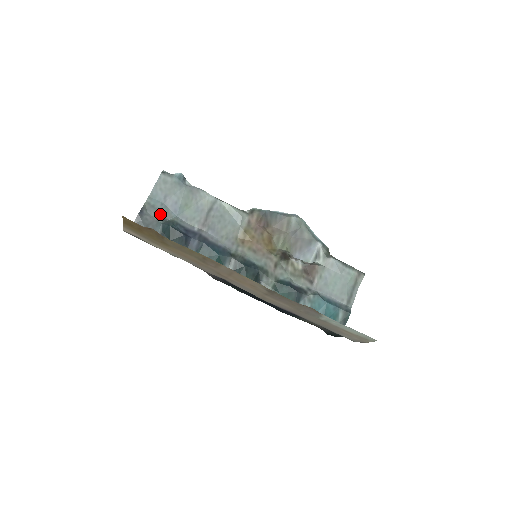
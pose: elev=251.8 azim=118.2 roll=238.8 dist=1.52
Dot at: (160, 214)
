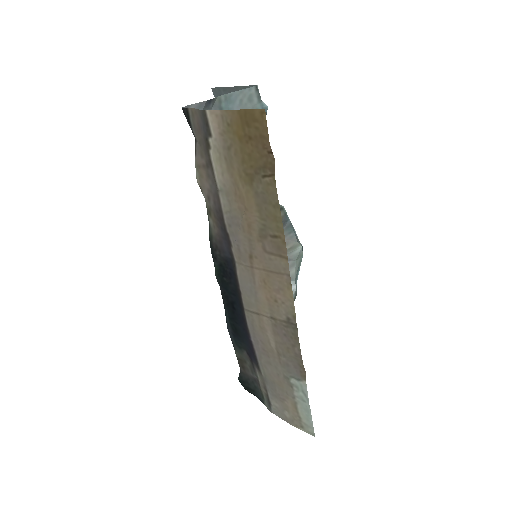
Dot at: occluded
